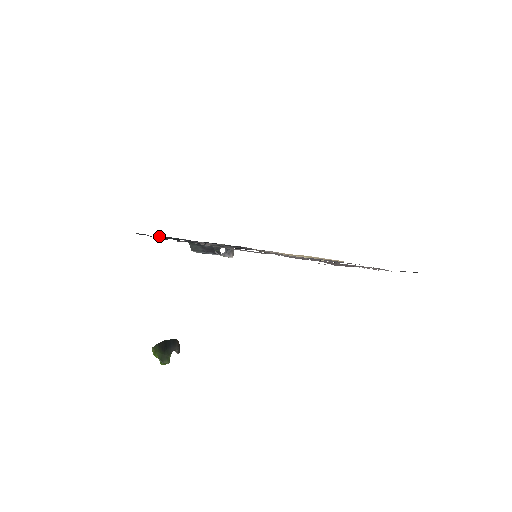
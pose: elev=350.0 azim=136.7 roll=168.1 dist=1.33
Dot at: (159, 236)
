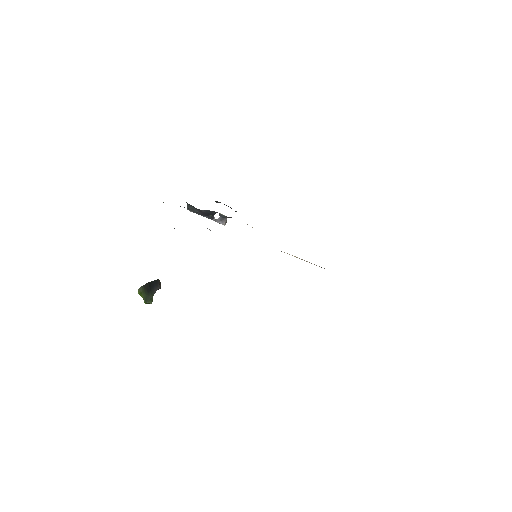
Dot at: occluded
